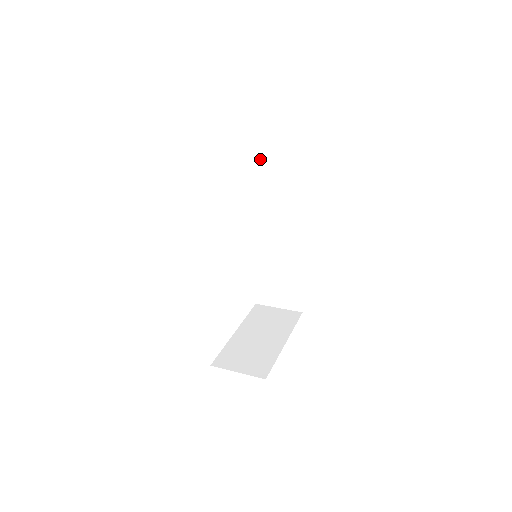
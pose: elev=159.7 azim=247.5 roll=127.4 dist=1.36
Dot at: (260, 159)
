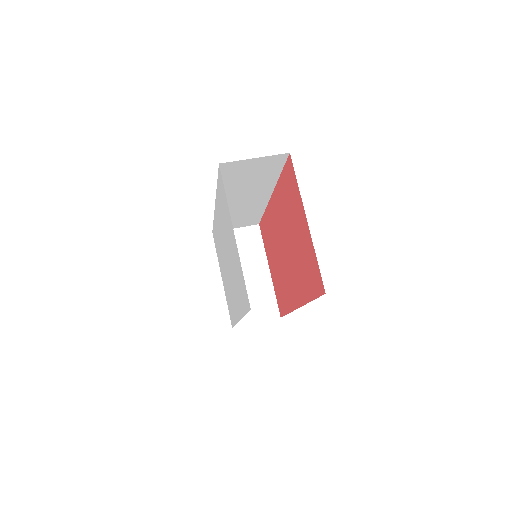
Dot at: (234, 170)
